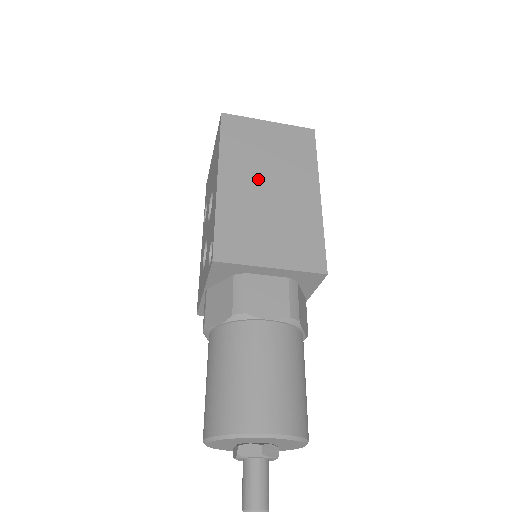
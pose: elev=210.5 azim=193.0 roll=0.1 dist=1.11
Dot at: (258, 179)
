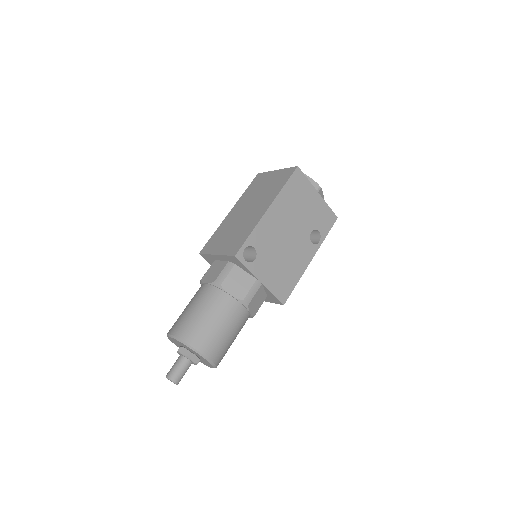
Dot at: (246, 207)
